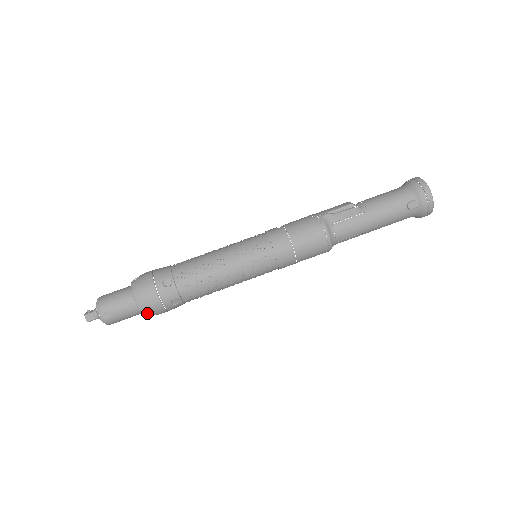
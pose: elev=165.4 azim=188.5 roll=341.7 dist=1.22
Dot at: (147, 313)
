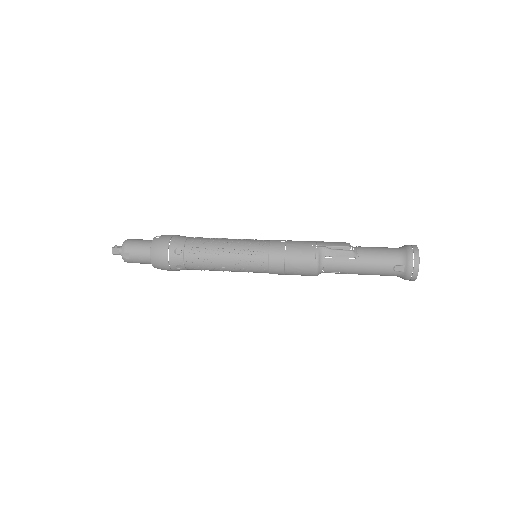
Dot at: (156, 266)
